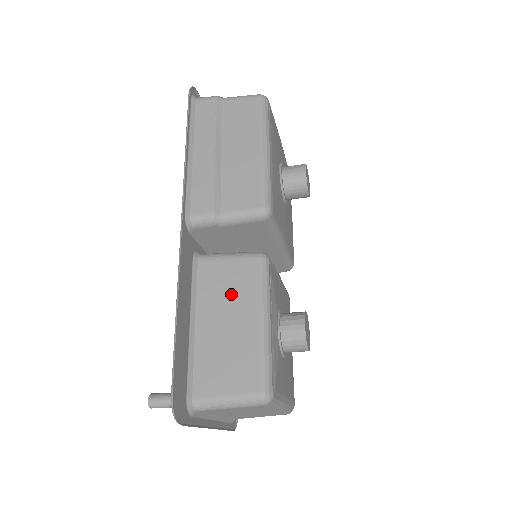
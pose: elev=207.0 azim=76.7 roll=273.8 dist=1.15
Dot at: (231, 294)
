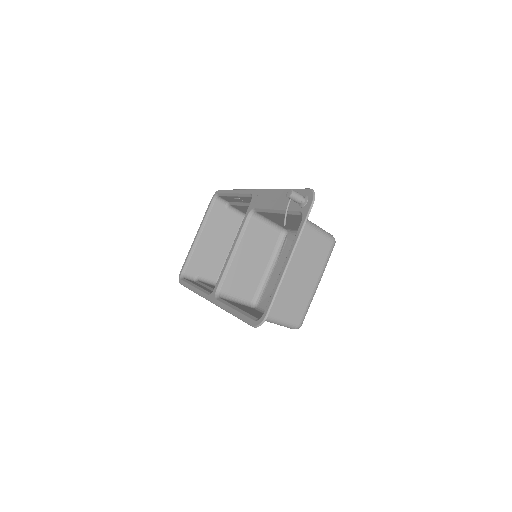
Dot at: occluded
